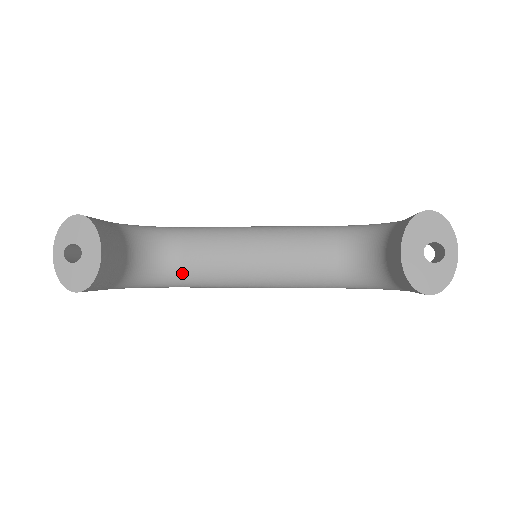
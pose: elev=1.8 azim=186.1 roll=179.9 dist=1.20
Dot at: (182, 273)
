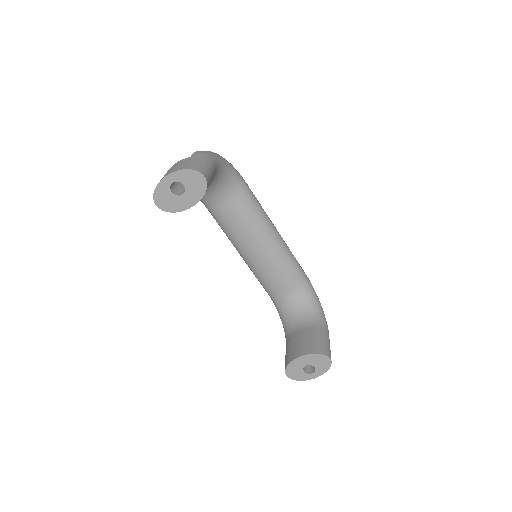
Dot at: (215, 208)
